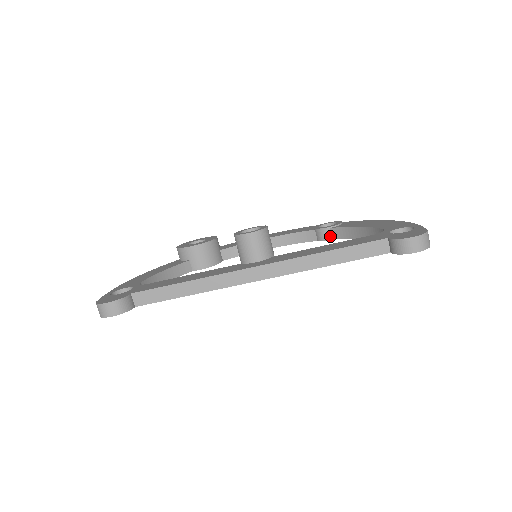
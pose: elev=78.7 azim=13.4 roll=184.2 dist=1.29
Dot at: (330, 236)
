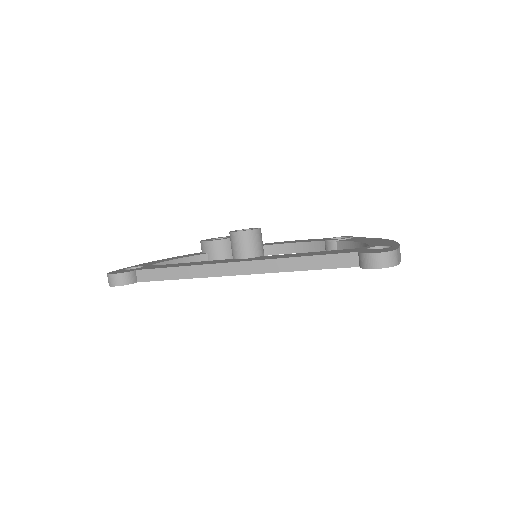
Dot at: (336, 249)
